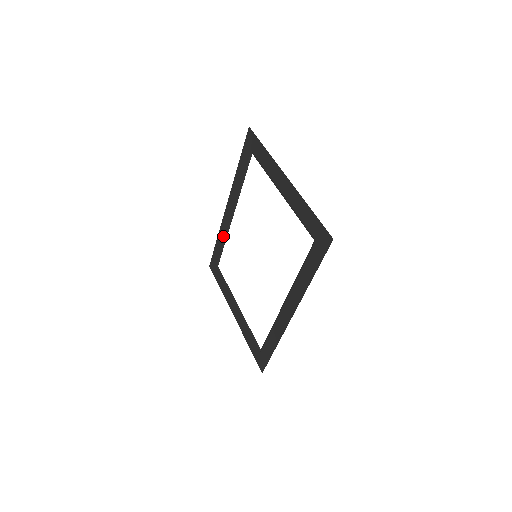
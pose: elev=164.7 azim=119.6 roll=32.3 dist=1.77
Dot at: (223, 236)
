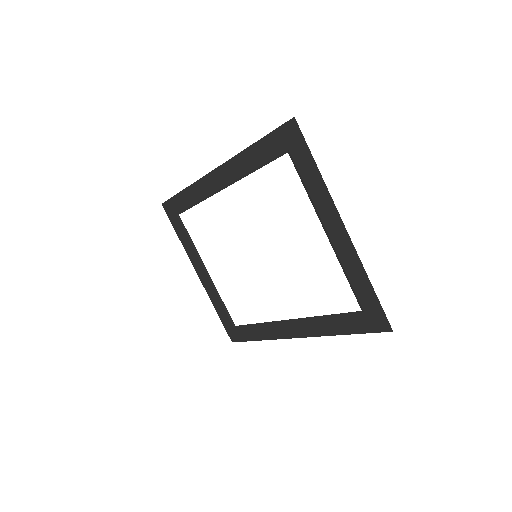
Dot at: (198, 196)
